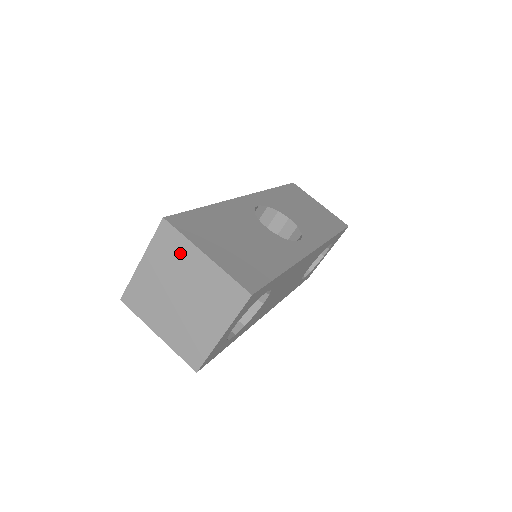
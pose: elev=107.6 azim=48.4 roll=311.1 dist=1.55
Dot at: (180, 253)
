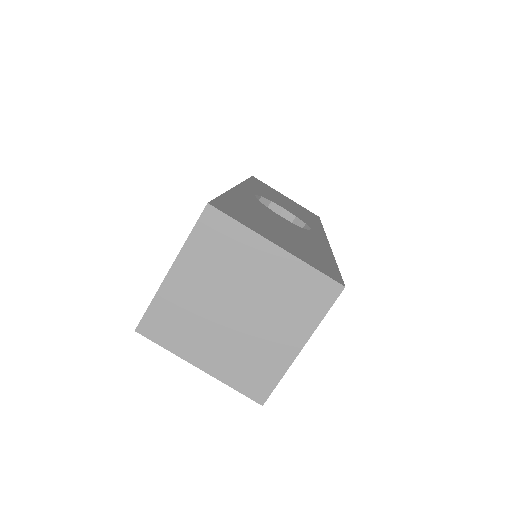
Dot at: (236, 248)
